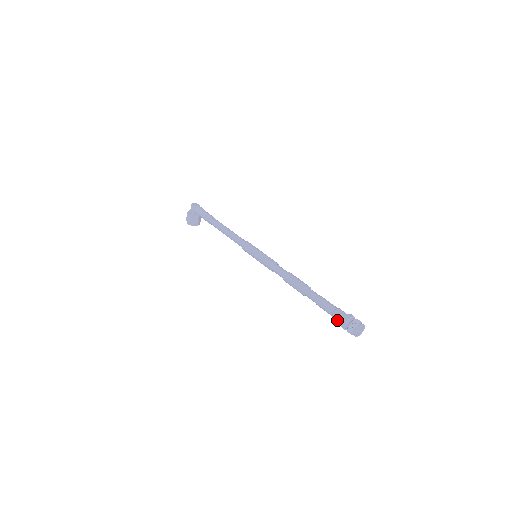
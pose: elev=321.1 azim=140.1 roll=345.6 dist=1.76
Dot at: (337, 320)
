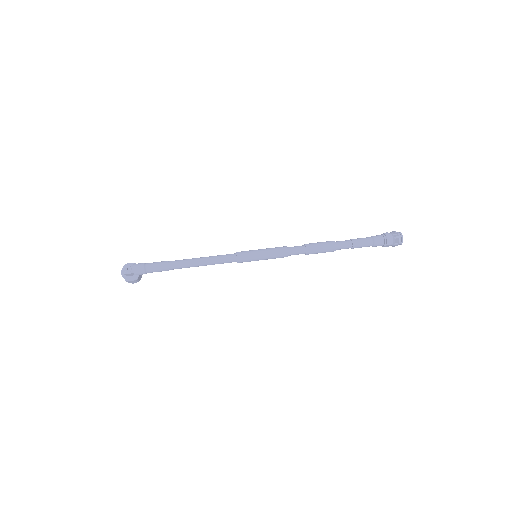
Dot at: occluded
